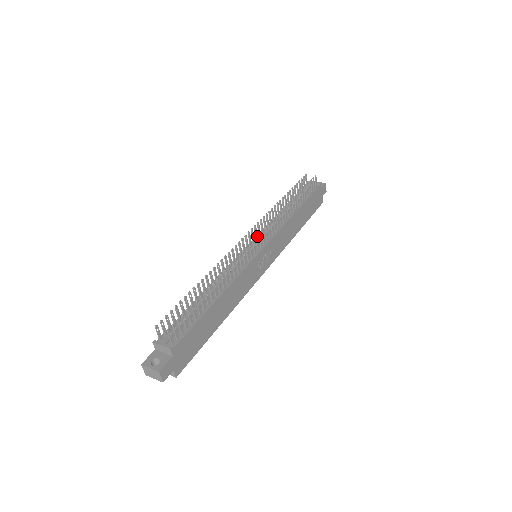
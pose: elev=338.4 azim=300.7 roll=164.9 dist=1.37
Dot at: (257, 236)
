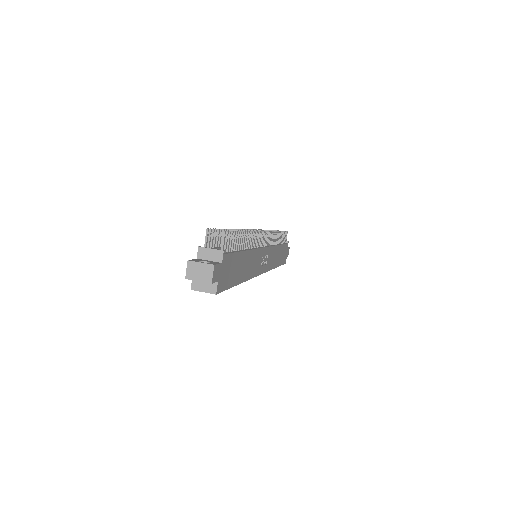
Dot at: occluded
